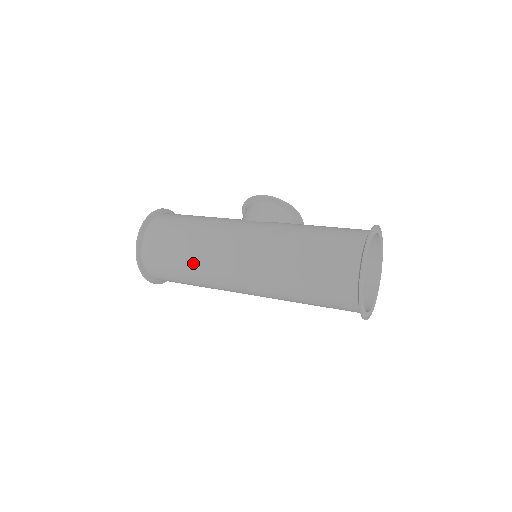
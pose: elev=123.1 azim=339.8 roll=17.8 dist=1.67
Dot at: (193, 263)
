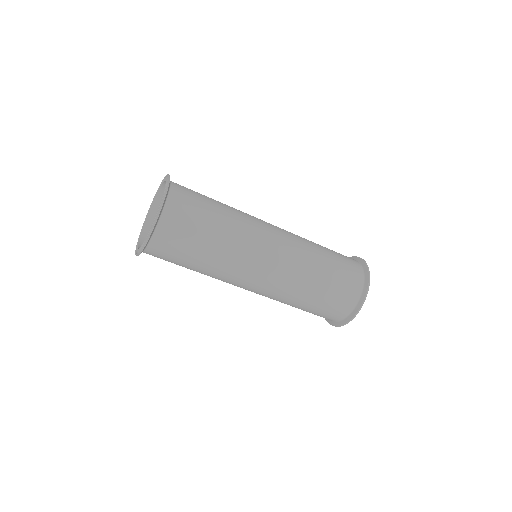
Dot at: (231, 220)
